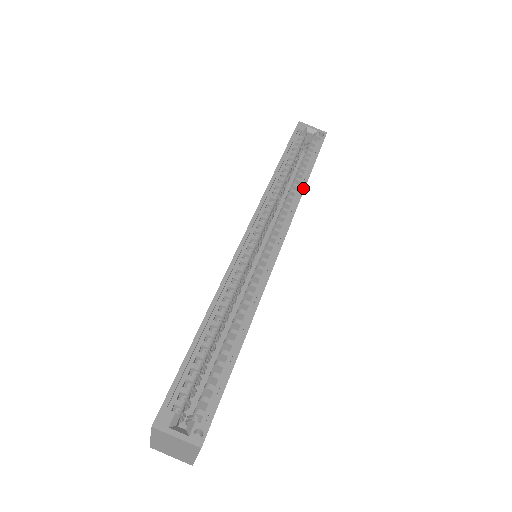
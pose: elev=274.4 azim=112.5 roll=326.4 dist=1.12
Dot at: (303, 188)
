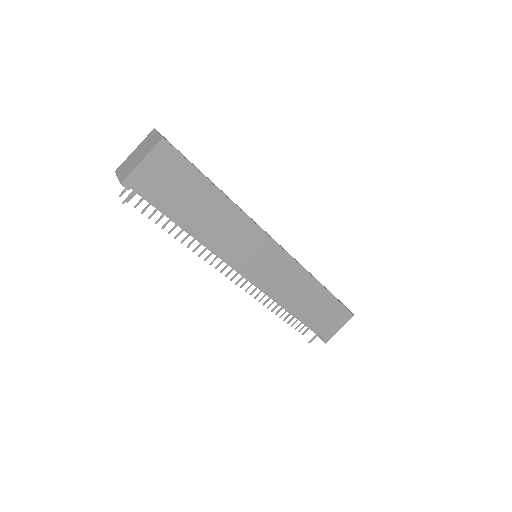
Dot at: occluded
